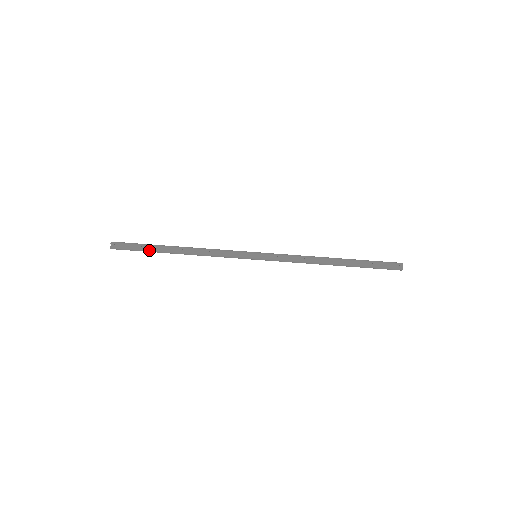
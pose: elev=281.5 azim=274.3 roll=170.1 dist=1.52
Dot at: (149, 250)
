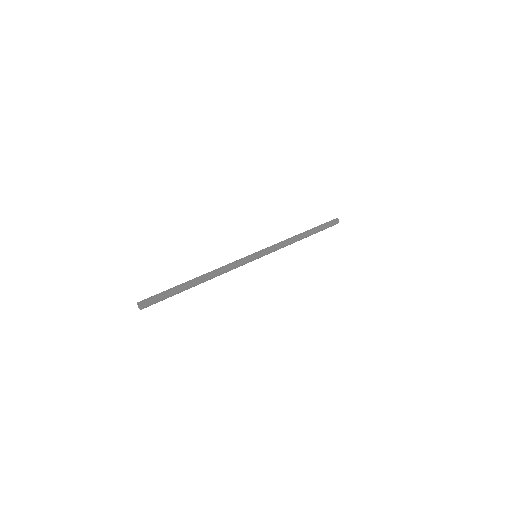
Dot at: (175, 287)
